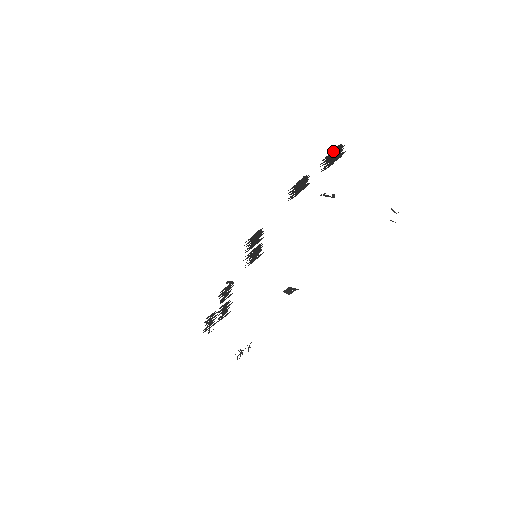
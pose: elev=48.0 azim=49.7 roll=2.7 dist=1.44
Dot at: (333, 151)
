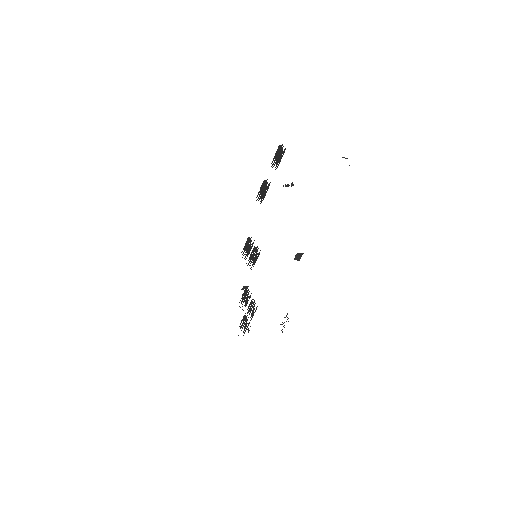
Dot at: (276, 152)
